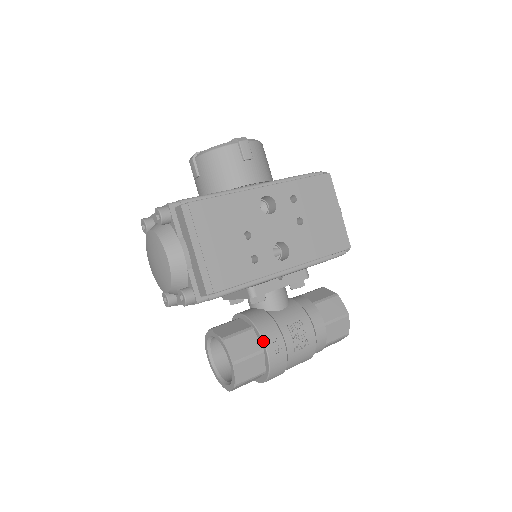
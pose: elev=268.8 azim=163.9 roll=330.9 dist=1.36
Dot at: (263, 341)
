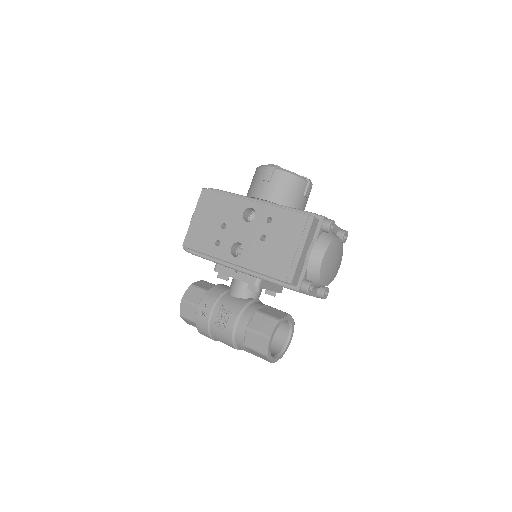
Dot at: (201, 300)
